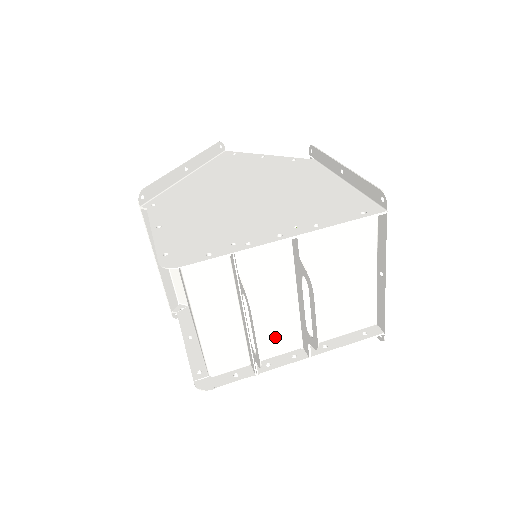
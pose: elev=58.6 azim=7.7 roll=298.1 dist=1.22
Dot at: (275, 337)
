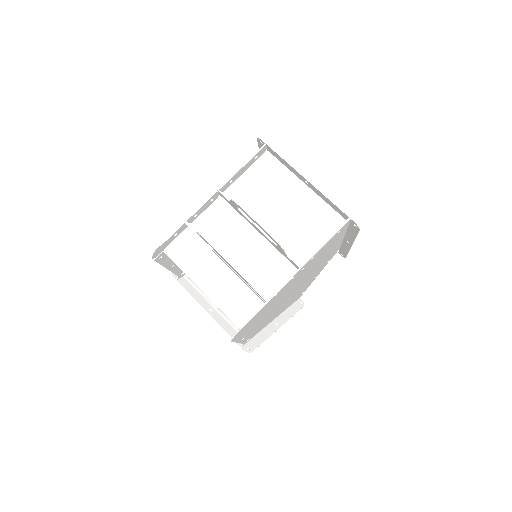
Dot at: (268, 273)
